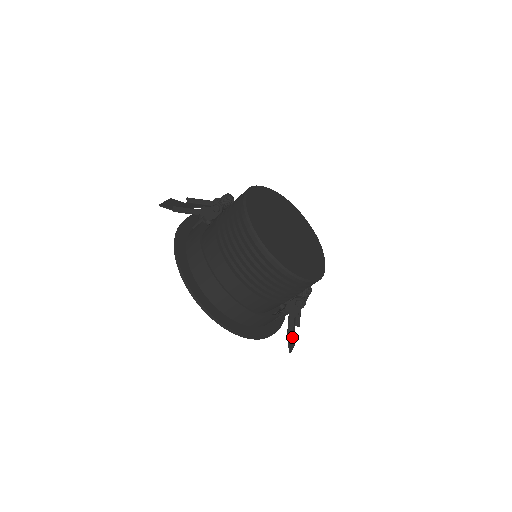
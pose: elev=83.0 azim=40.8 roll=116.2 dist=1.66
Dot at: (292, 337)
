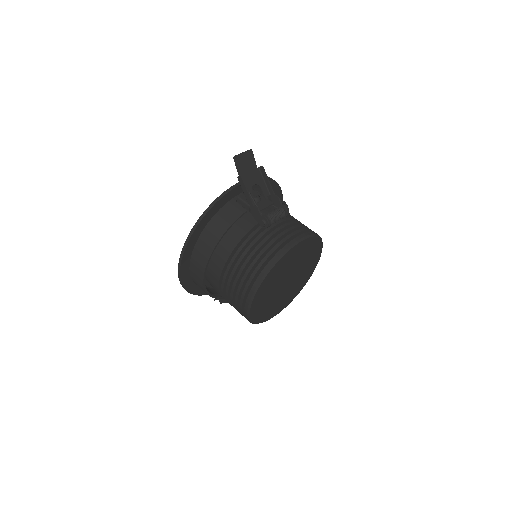
Dot at: occluded
